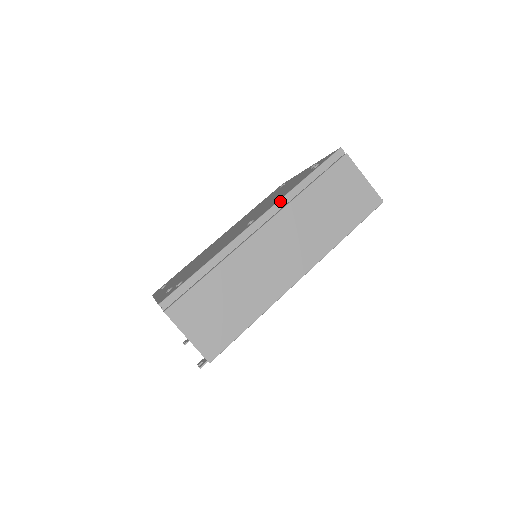
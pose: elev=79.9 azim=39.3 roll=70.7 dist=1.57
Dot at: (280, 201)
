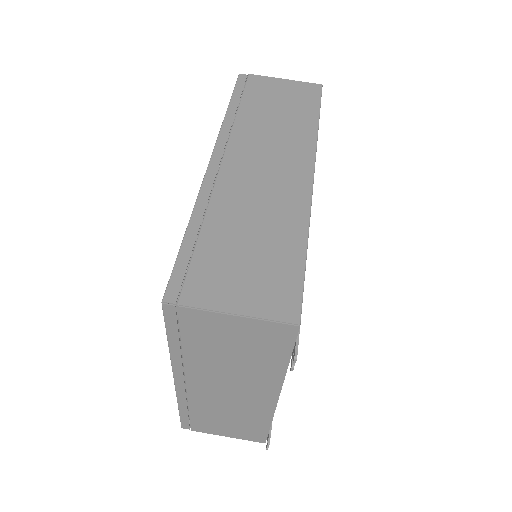
Dot at: (220, 132)
